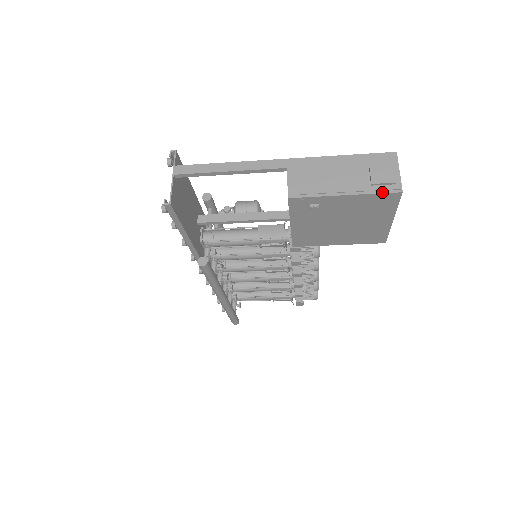
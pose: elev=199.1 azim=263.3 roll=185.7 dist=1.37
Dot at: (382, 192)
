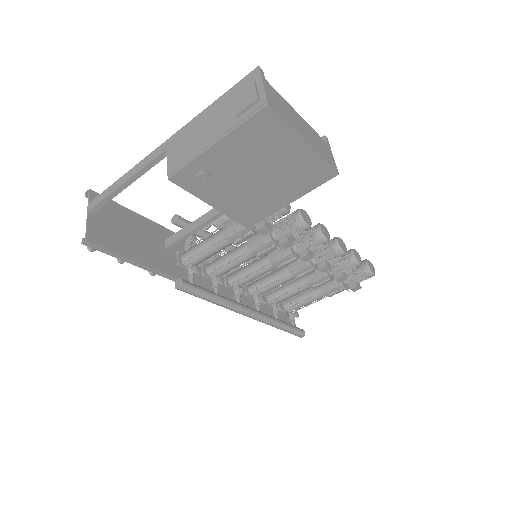
Dot at: (248, 118)
